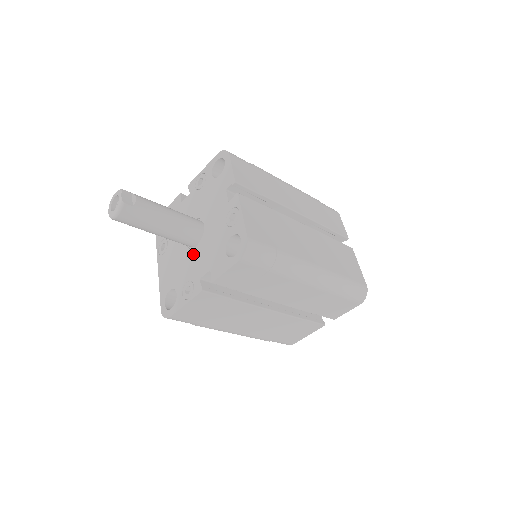
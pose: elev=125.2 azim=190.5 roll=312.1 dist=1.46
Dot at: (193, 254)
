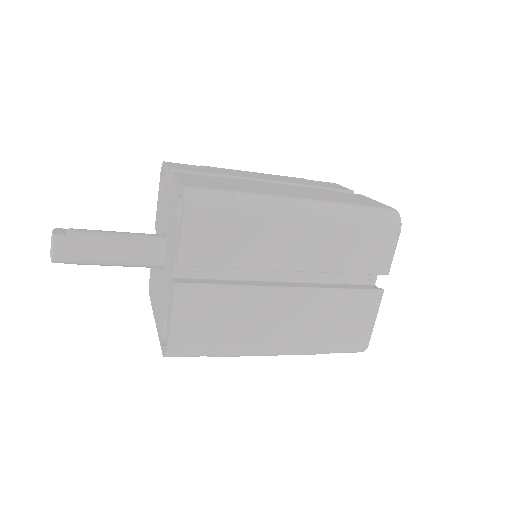
Dot at: (165, 267)
